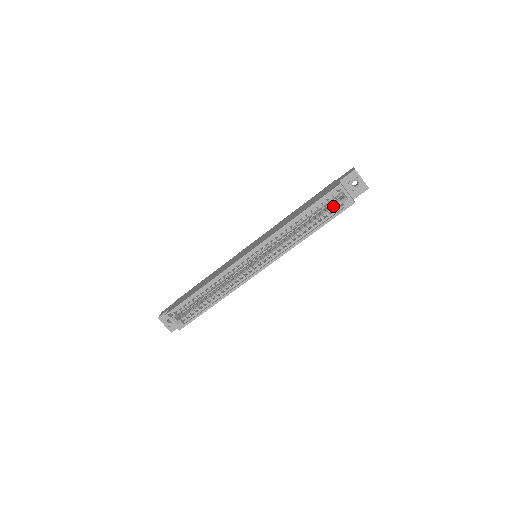
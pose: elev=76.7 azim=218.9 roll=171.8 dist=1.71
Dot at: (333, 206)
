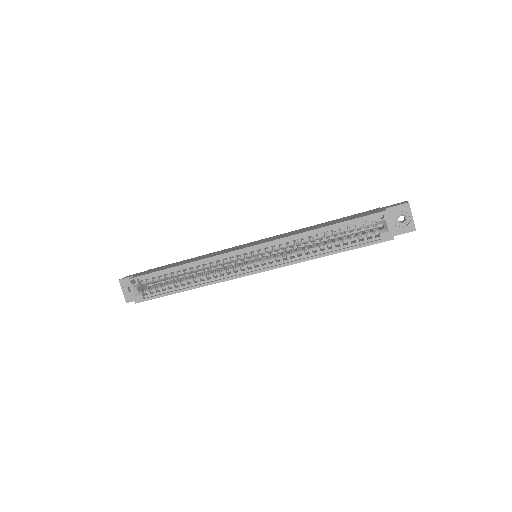
Dot at: (367, 233)
